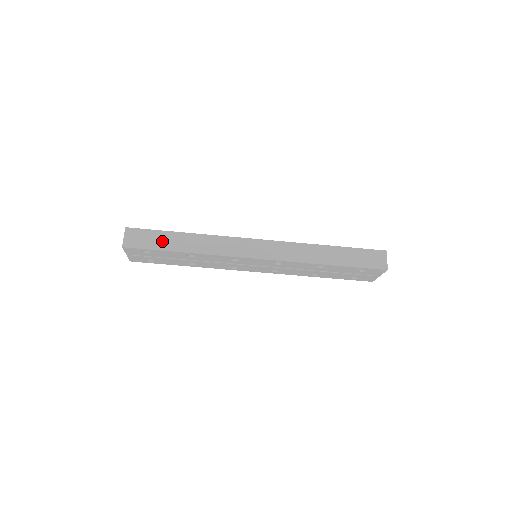
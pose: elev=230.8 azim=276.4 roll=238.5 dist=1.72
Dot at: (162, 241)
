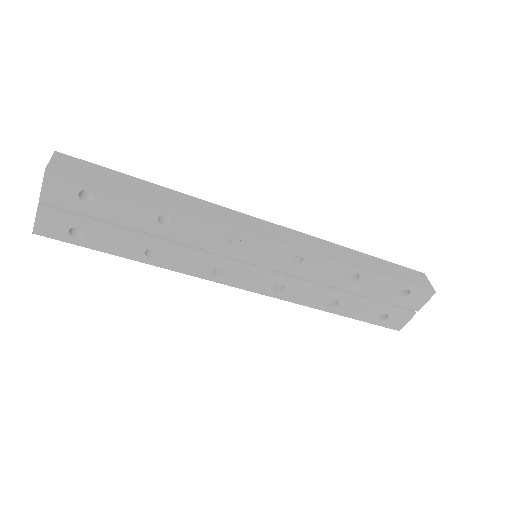
Dot at: (120, 183)
